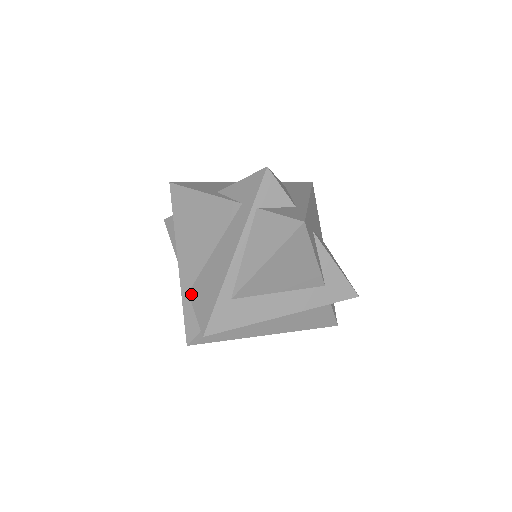
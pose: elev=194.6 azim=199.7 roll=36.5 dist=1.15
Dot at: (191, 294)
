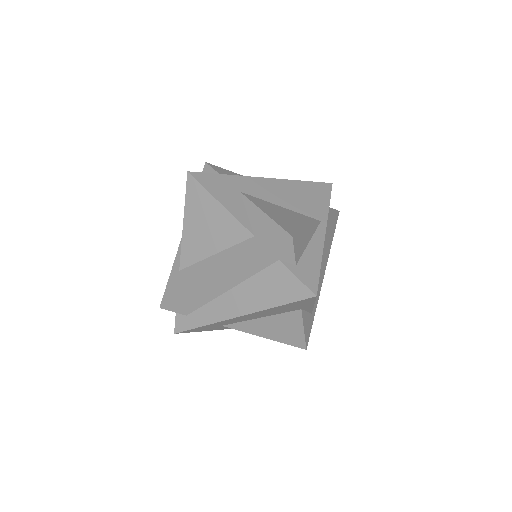
Dot at: occluded
